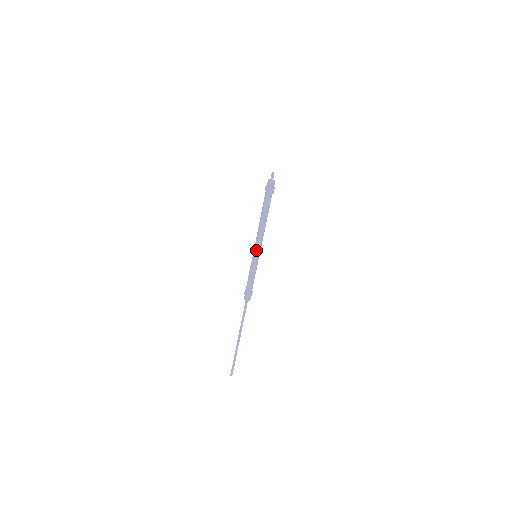
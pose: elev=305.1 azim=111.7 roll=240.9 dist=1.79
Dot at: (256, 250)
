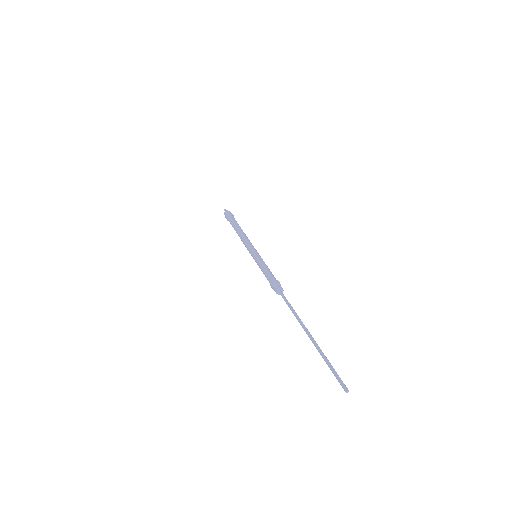
Dot at: (253, 248)
